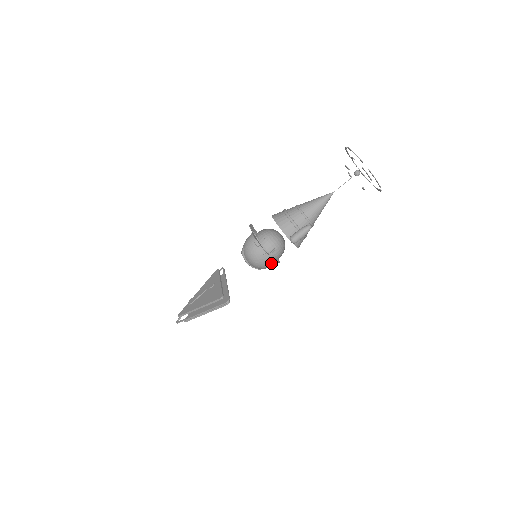
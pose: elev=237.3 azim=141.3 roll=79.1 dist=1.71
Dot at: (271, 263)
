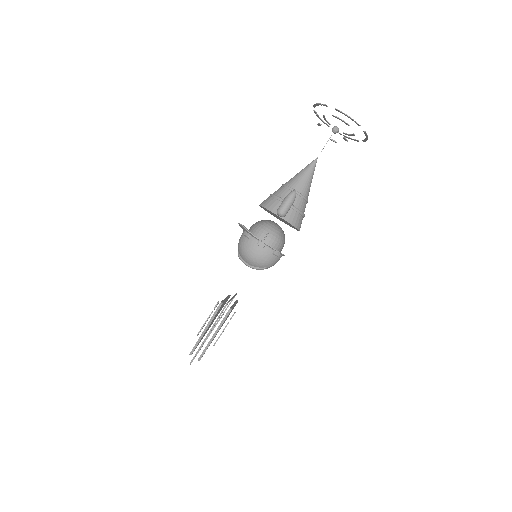
Dot at: (271, 254)
